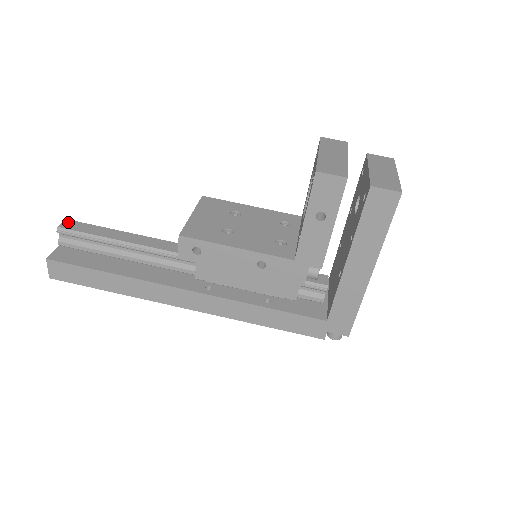
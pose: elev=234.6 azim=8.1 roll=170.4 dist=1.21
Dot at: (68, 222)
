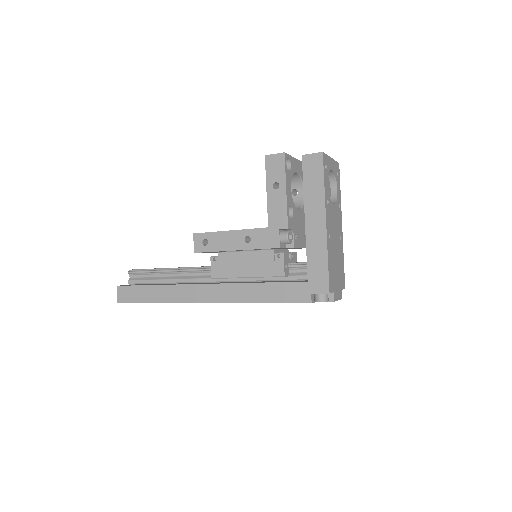
Dot at: occluded
